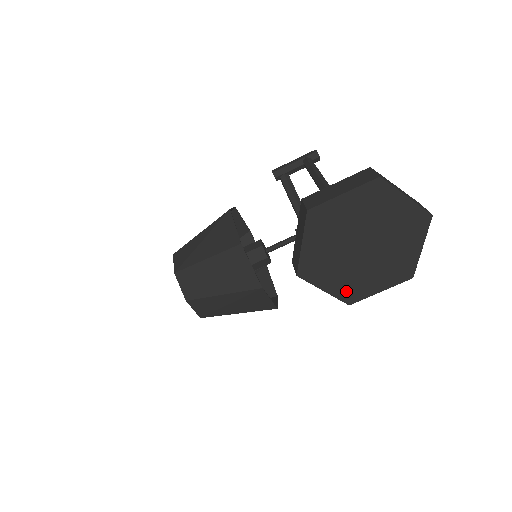
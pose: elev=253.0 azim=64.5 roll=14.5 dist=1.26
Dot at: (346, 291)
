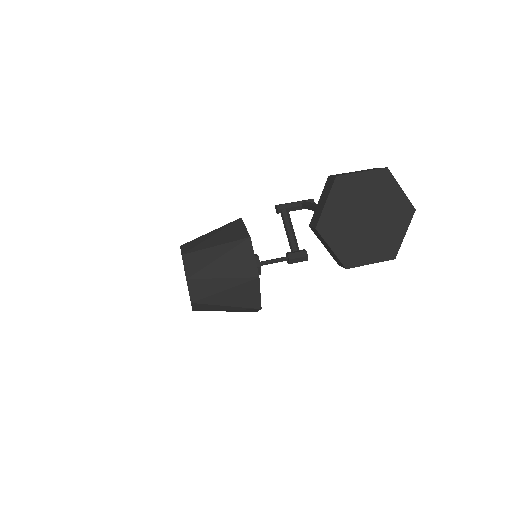
Dot at: (347, 255)
